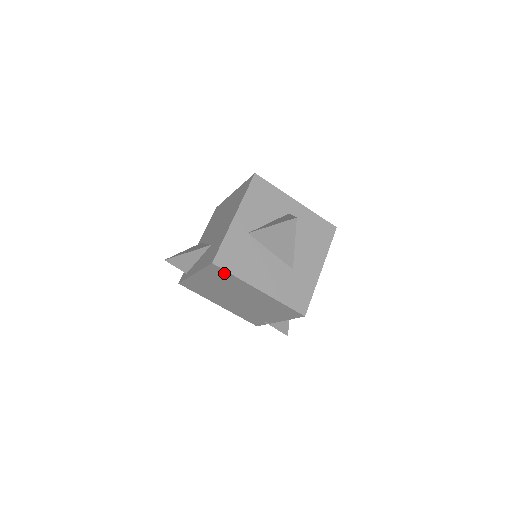
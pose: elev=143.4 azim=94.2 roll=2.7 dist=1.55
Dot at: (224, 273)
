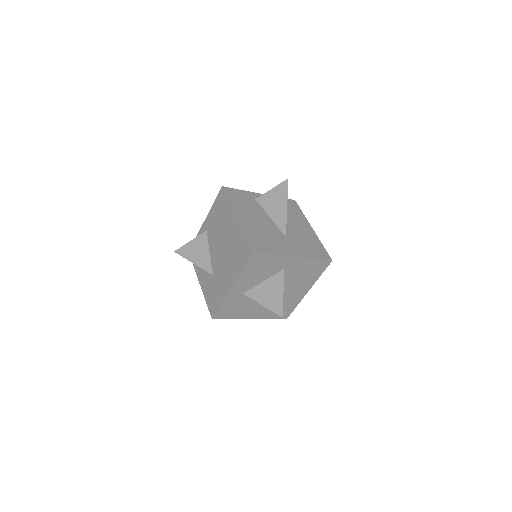
Dot at: occluded
